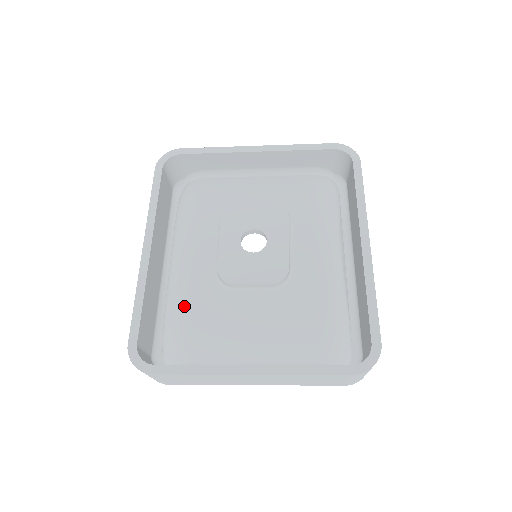
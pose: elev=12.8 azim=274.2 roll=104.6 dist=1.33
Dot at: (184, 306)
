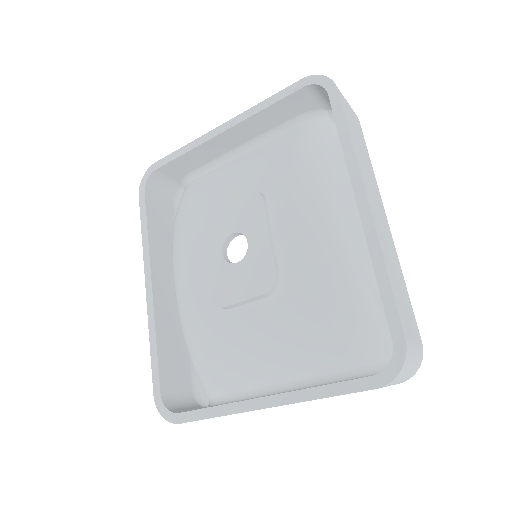
Dot at: (195, 340)
